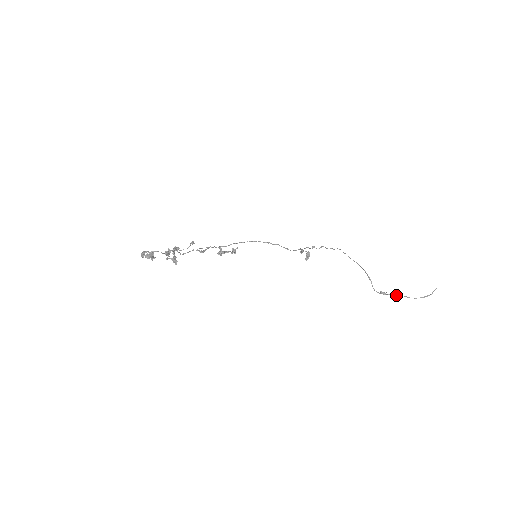
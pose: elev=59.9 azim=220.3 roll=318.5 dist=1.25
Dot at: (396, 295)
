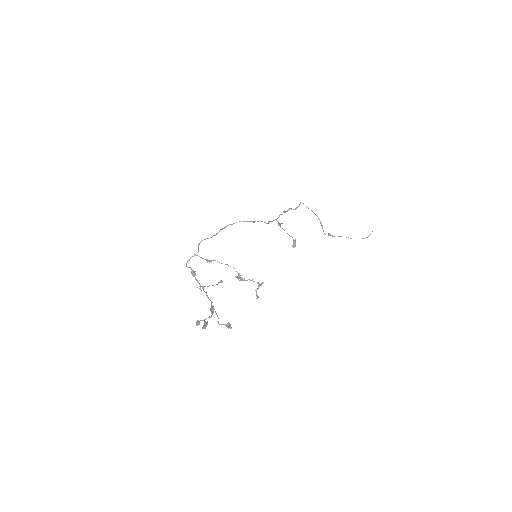
Dot at: (341, 236)
